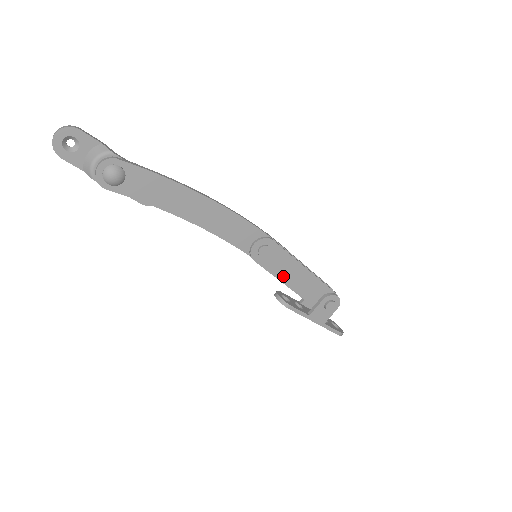
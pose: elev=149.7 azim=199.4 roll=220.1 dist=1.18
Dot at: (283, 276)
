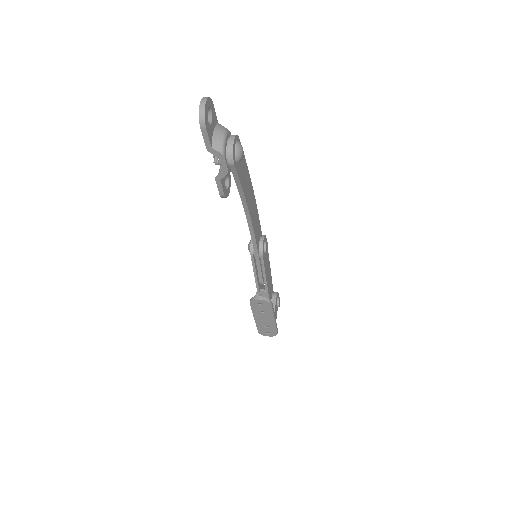
Dot at: (266, 274)
